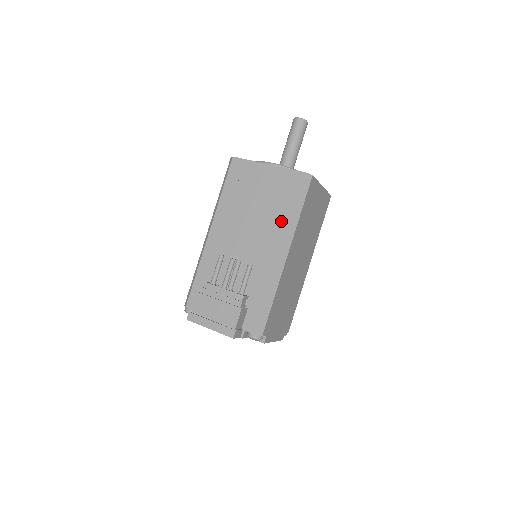
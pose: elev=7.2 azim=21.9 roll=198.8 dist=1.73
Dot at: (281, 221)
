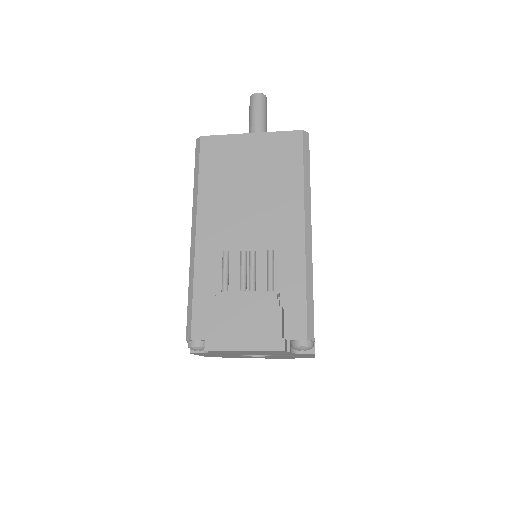
Dot at: (290, 191)
